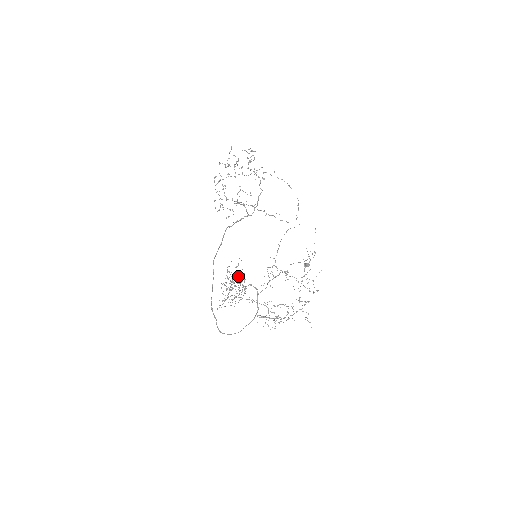
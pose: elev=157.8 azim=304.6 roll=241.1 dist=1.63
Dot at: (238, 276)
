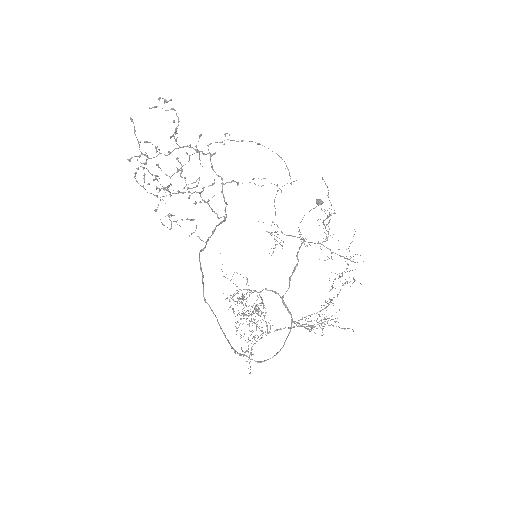
Dot at: occluded
